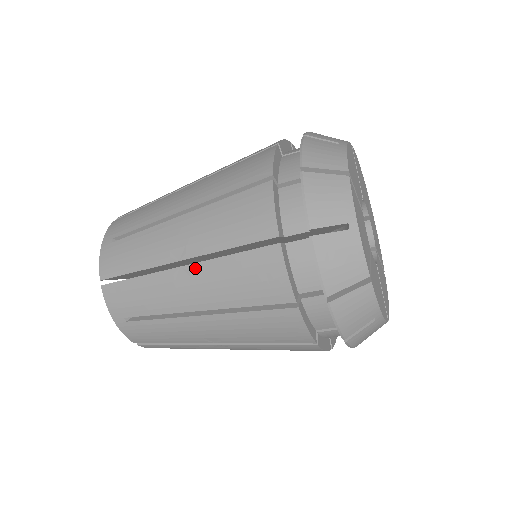
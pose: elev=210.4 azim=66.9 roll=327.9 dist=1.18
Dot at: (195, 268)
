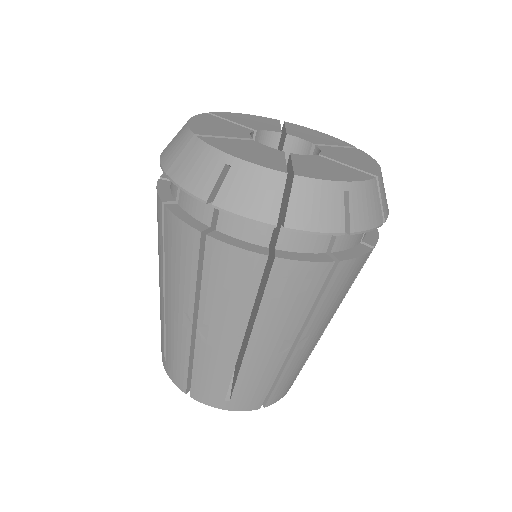
Dot at: occluded
